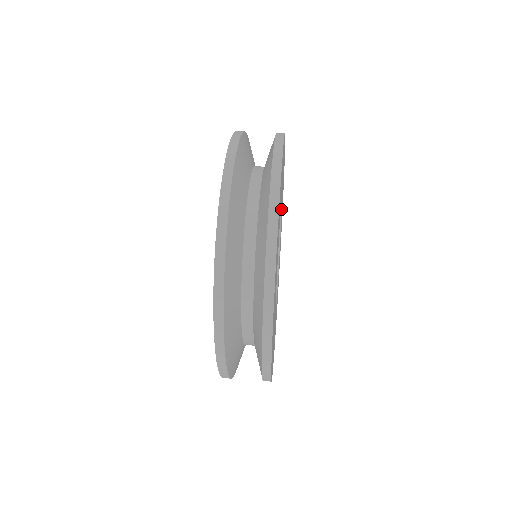
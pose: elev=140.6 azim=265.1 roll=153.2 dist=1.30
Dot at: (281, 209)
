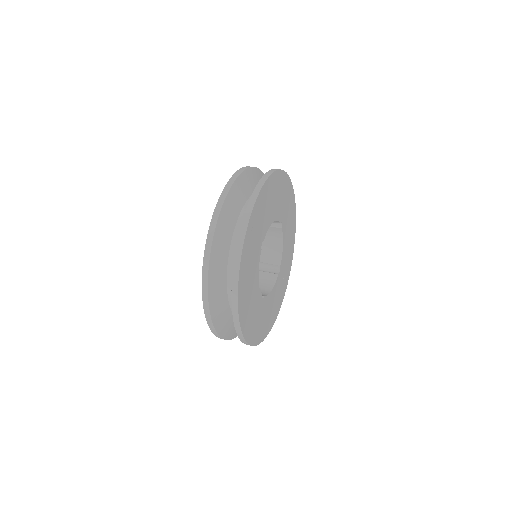
Dot at: (279, 222)
